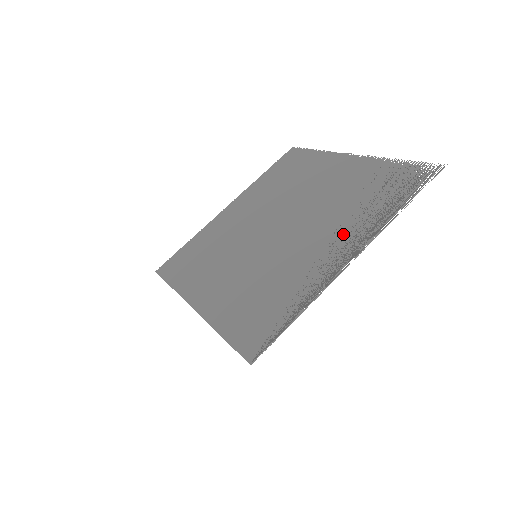
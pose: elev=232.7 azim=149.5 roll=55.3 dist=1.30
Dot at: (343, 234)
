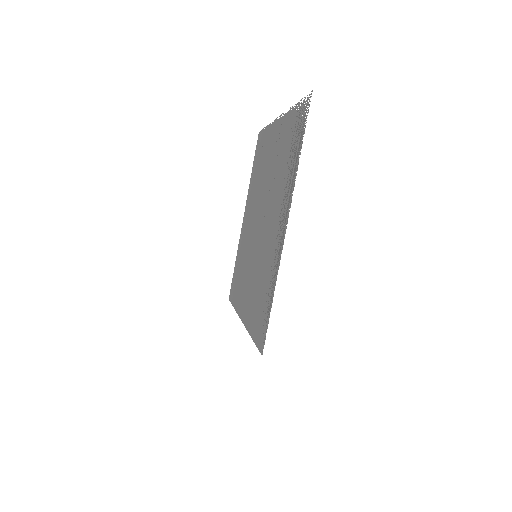
Dot at: (281, 207)
